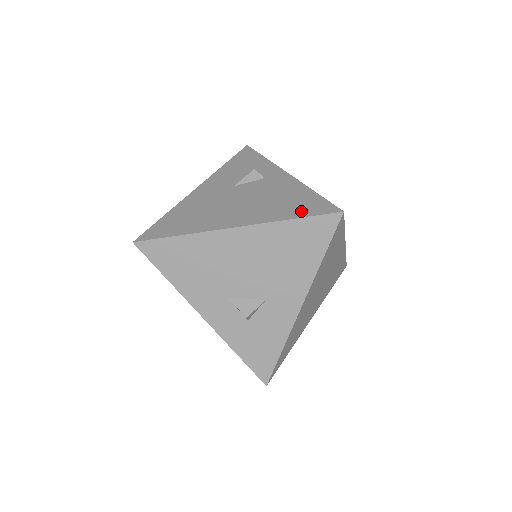
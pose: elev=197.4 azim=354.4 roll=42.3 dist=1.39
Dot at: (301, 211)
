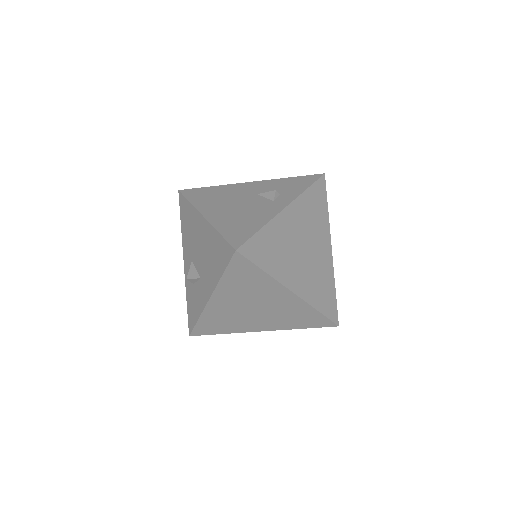
Dot at: (230, 232)
